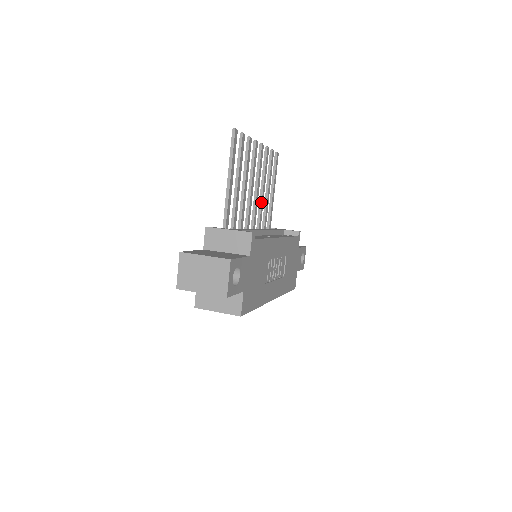
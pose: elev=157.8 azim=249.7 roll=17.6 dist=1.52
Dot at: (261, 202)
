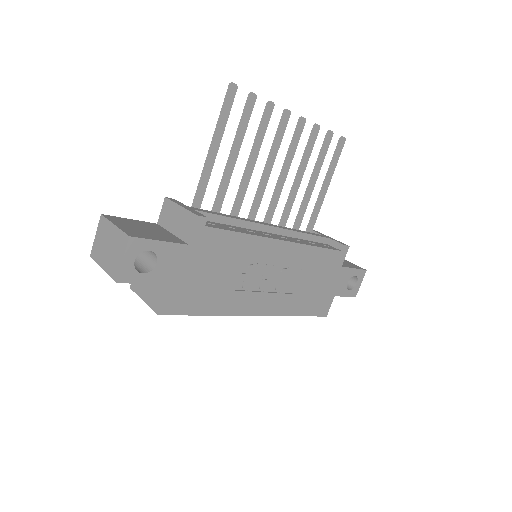
Dot at: (291, 193)
